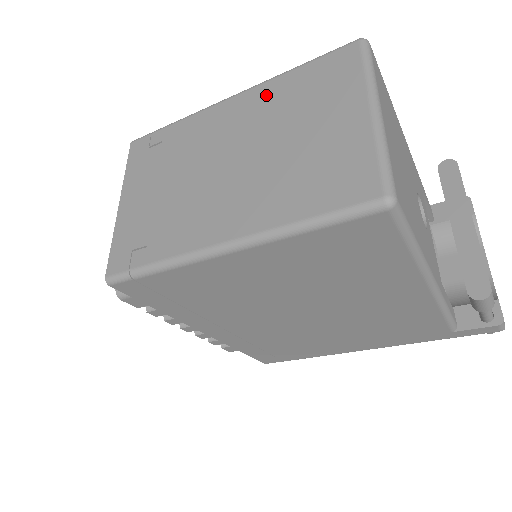
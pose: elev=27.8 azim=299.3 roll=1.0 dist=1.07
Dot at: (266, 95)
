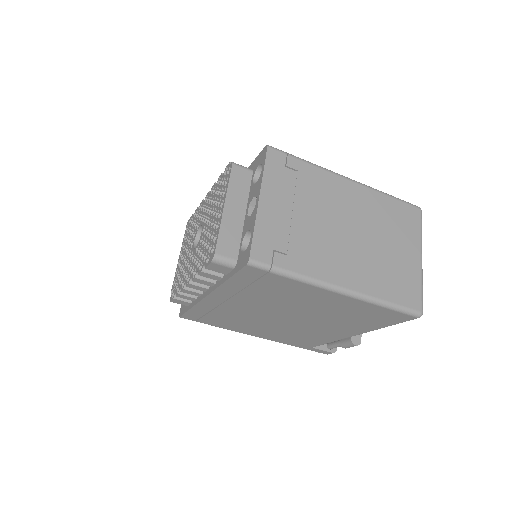
Dot at: (372, 200)
